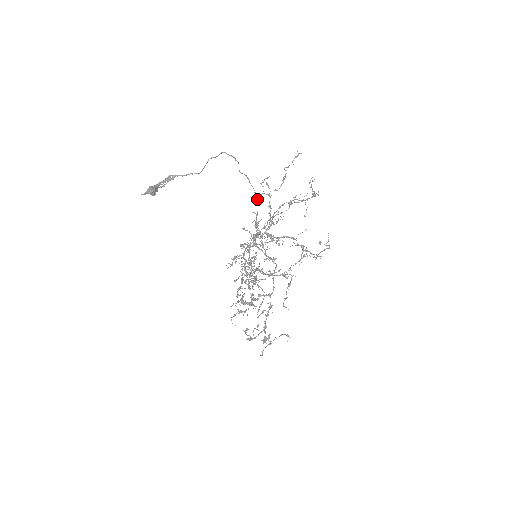
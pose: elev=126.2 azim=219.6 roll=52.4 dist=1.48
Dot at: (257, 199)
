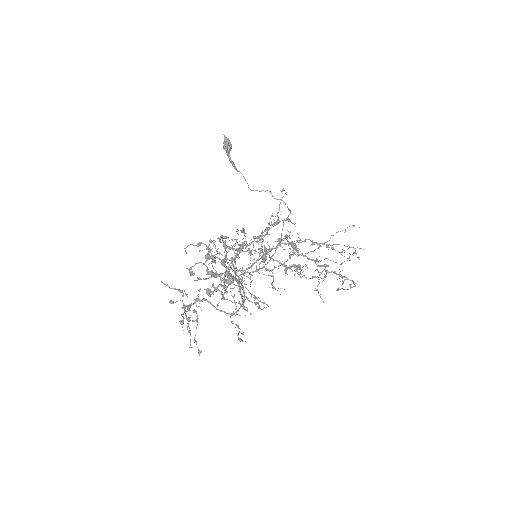
Dot at: occluded
